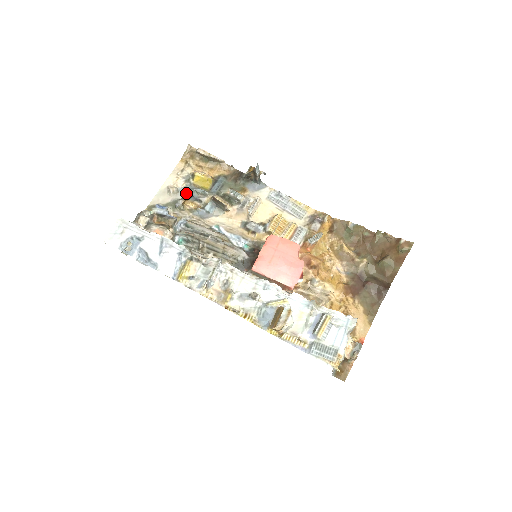
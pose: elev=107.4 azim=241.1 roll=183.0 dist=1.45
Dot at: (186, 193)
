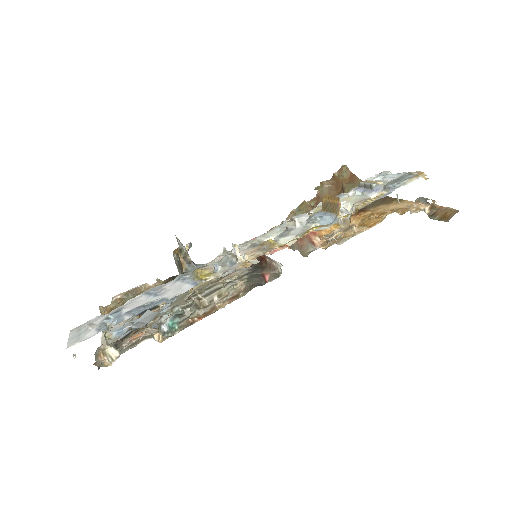
Dot at: occluded
